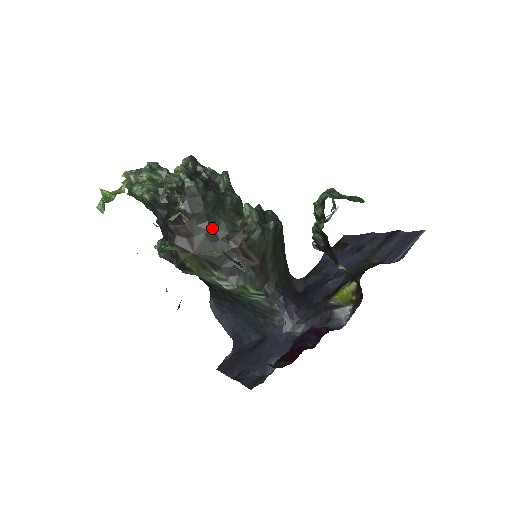
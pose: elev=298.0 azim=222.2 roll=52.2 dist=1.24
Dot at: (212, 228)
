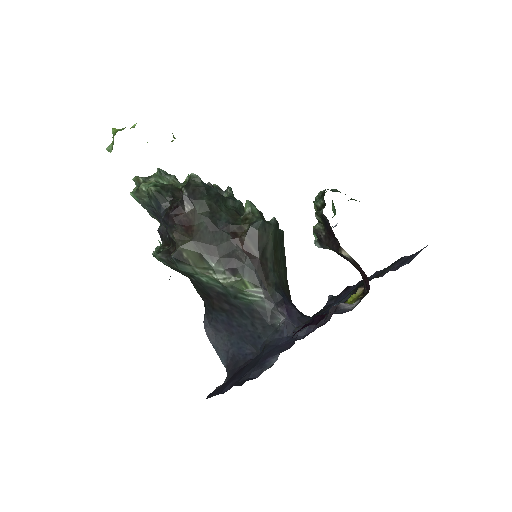
Dot at: (213, 218)
